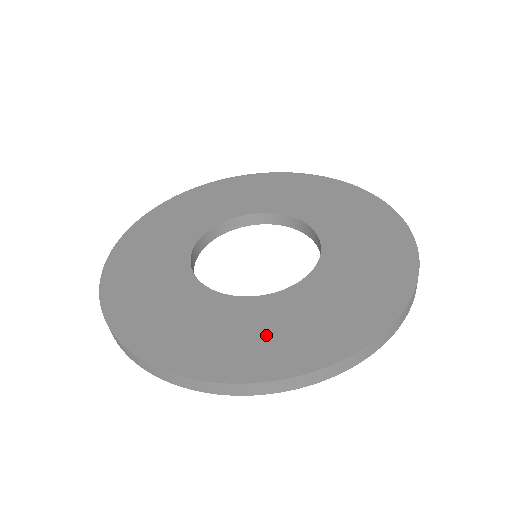
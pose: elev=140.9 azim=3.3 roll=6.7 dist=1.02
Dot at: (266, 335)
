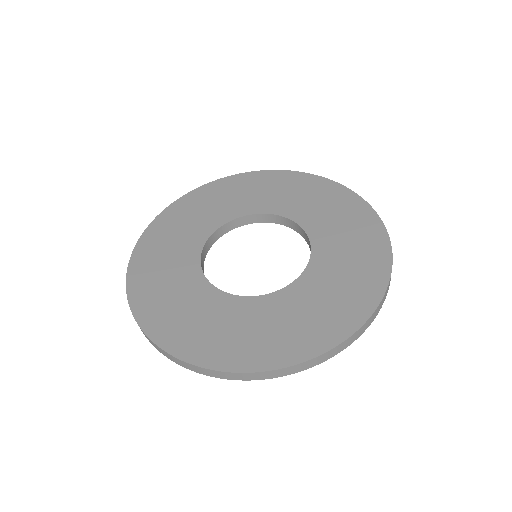
Dot at: (280, 328)
